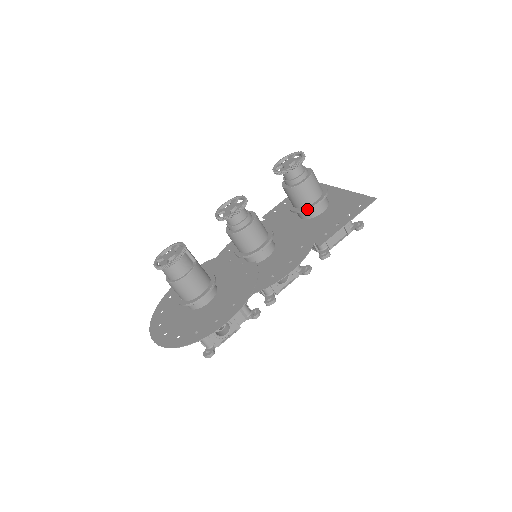
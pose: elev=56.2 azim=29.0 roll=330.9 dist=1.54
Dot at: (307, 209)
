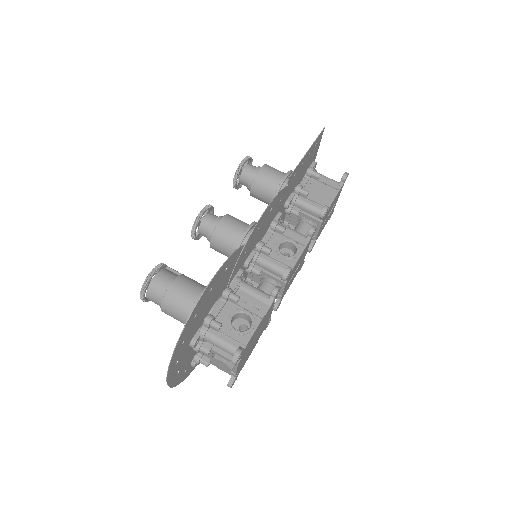
Dot at: (278, 188)
